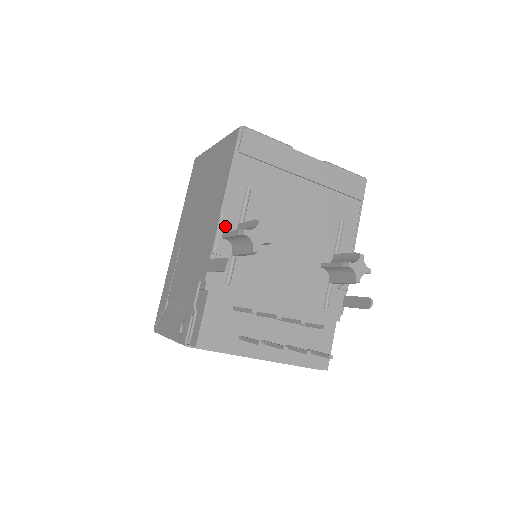
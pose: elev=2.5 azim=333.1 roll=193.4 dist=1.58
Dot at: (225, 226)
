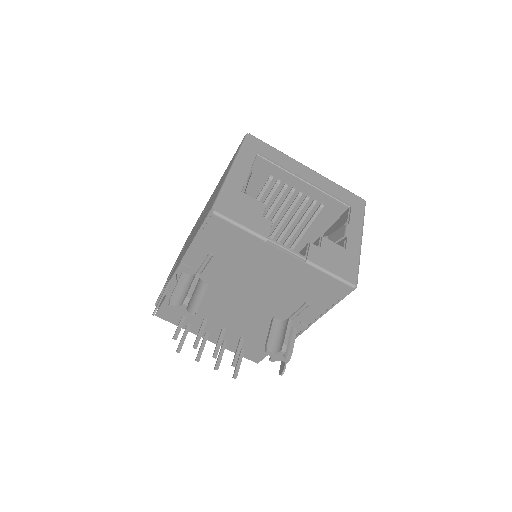
Dot at: (185, 269)
